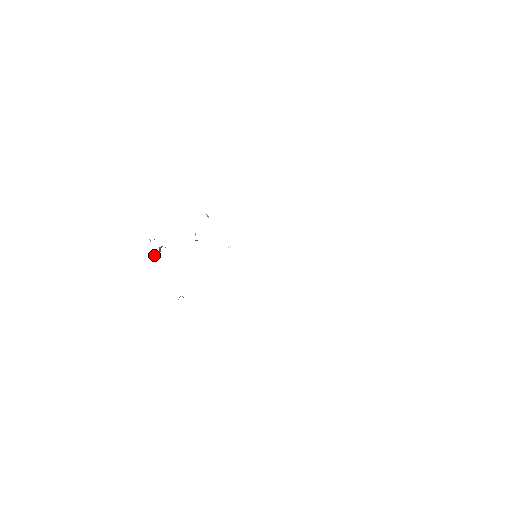
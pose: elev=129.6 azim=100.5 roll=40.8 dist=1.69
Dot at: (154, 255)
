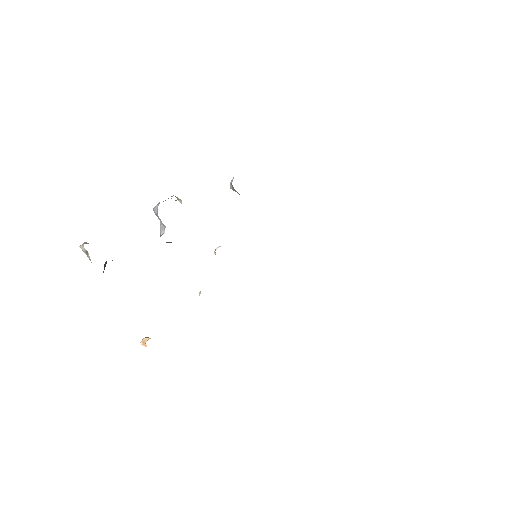
Dot at: occluded
